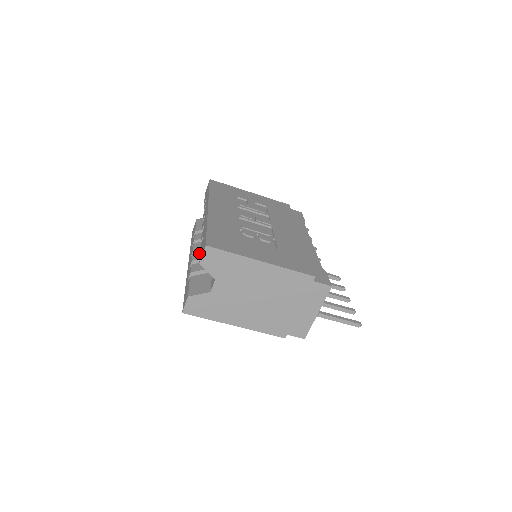
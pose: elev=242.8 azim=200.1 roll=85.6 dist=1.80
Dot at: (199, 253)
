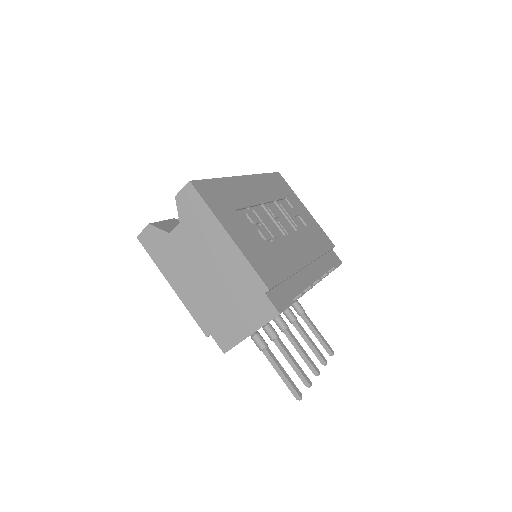
Dot at: occluded
